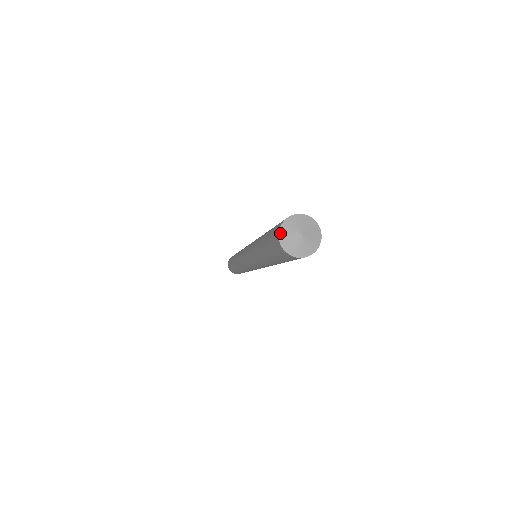
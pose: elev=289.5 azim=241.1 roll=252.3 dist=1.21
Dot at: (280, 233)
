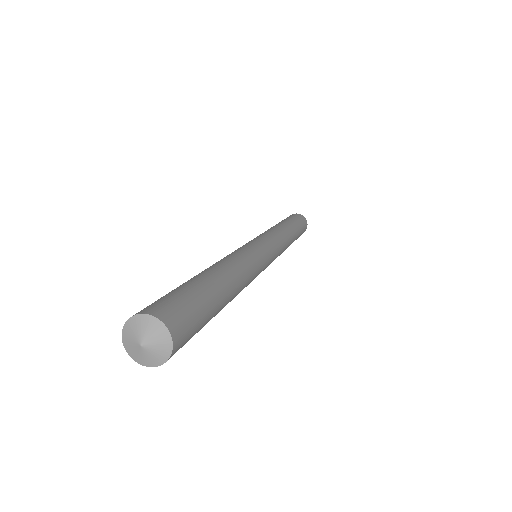
Dot at: (131, 319)
